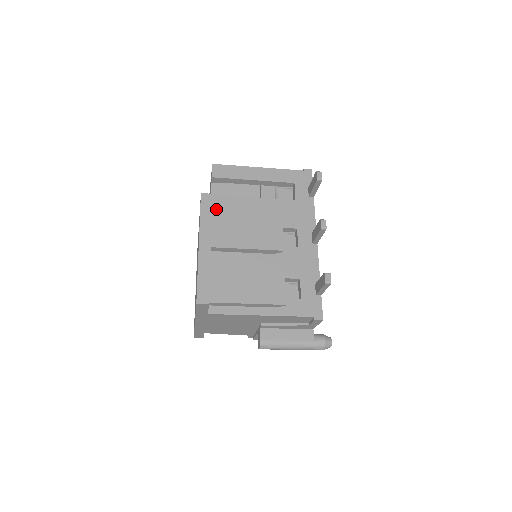
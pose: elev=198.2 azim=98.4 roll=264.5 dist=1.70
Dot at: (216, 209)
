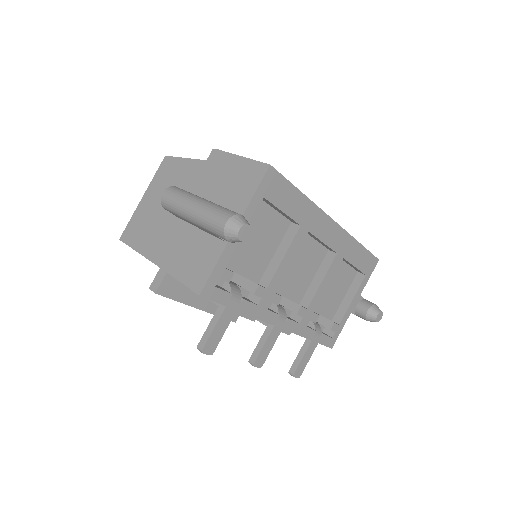
Dot at: occluded
